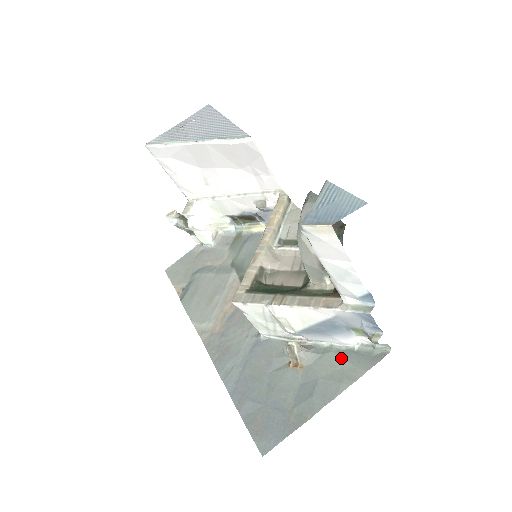
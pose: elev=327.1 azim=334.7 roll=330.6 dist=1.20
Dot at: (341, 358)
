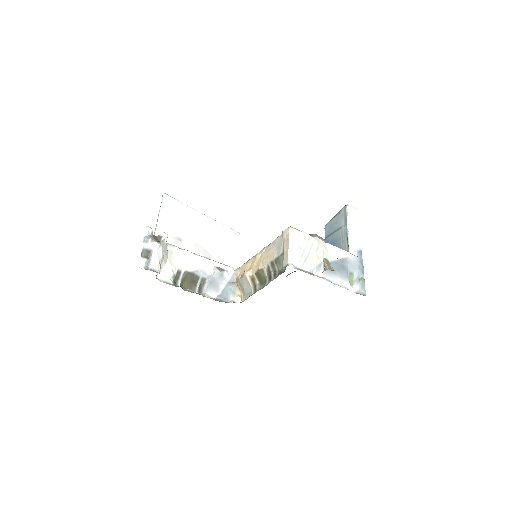
Dot at: occluded
